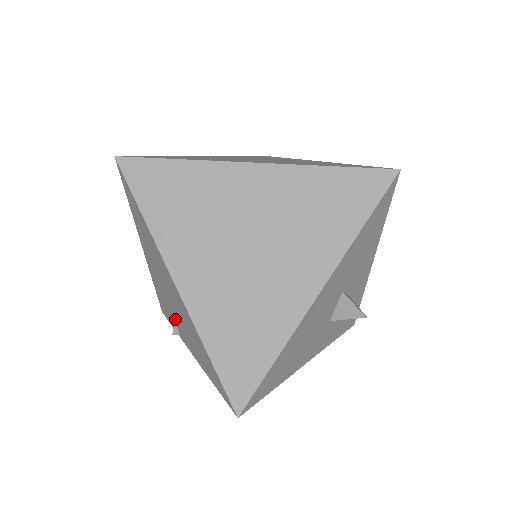
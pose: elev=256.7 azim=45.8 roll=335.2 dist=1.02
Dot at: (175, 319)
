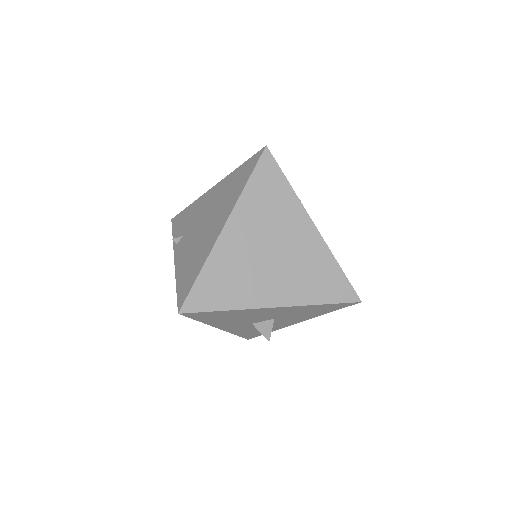
Dot at: (186, 235)
